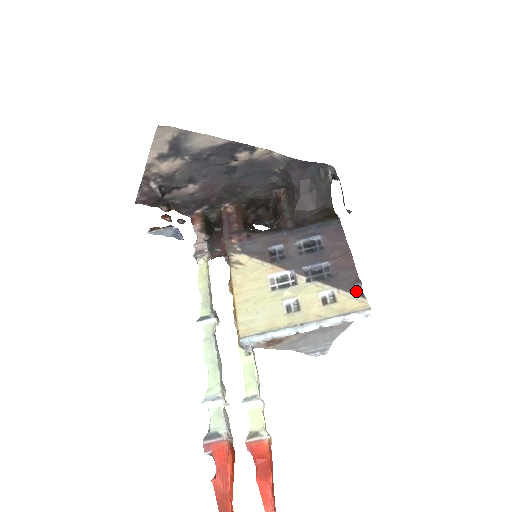
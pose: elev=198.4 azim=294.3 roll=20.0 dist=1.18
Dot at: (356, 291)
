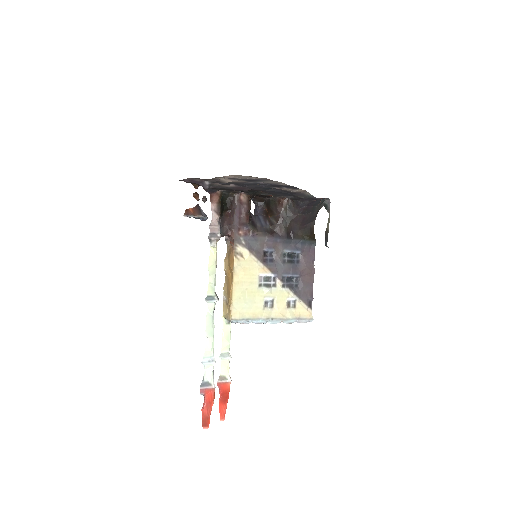
Dot at: (308, 303)
